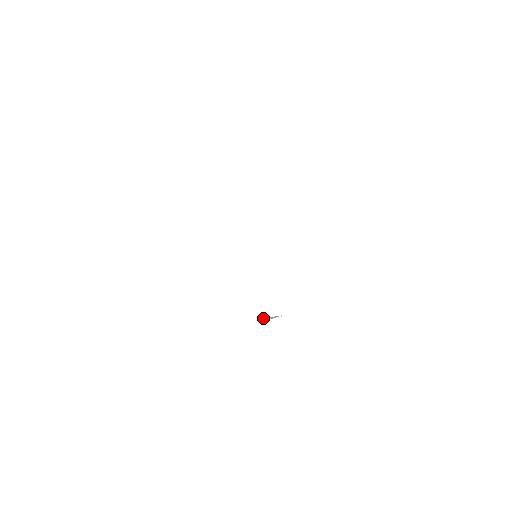
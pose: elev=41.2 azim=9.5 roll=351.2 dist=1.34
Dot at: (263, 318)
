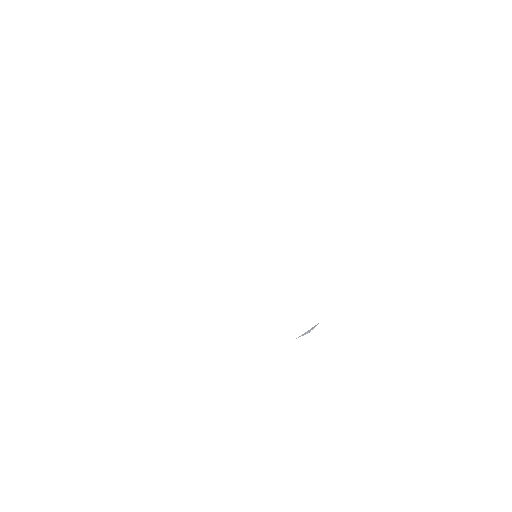
Dot at: (299, 336)
